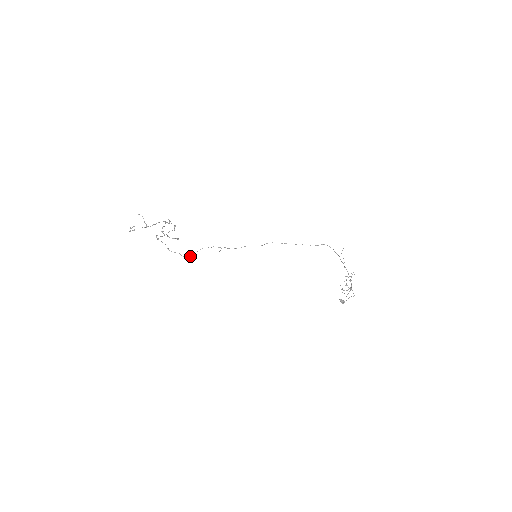
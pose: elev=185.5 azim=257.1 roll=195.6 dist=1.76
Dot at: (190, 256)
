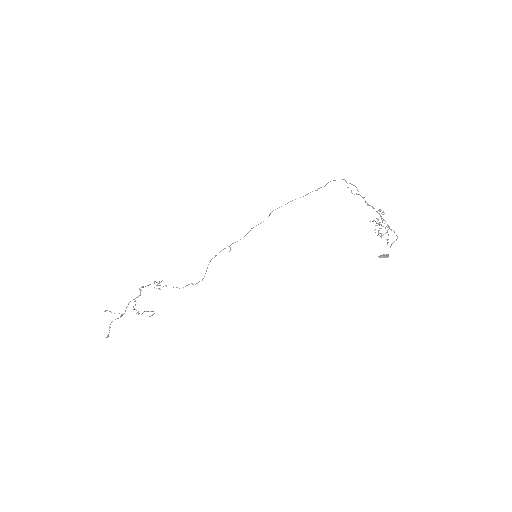
Dot at: (203, 278)
